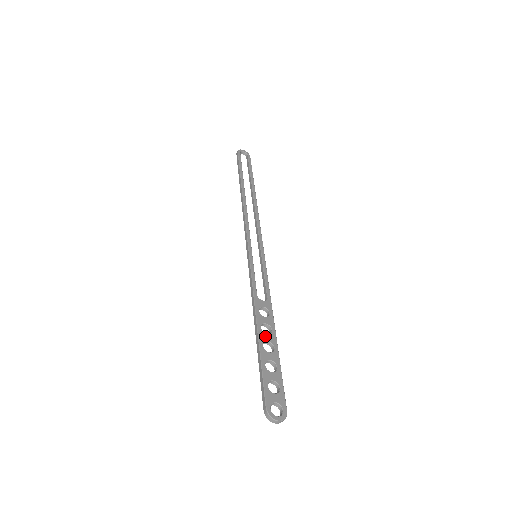
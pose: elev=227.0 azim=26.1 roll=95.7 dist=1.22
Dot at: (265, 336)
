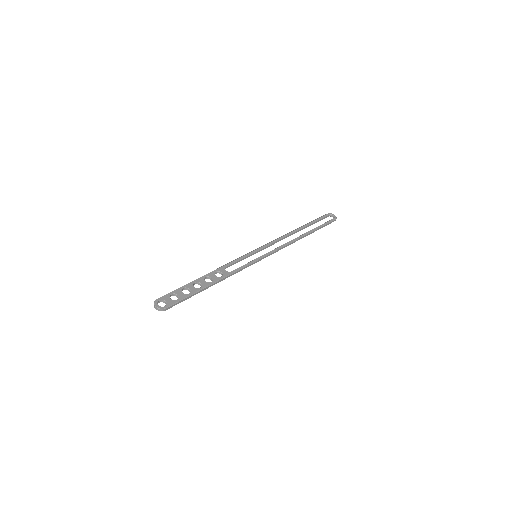
Dot at: (202, 281)
